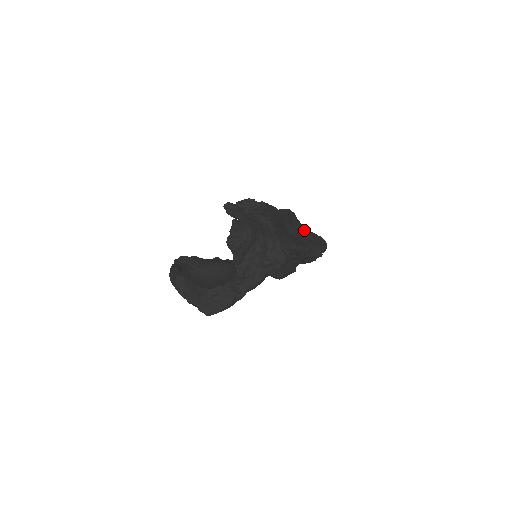
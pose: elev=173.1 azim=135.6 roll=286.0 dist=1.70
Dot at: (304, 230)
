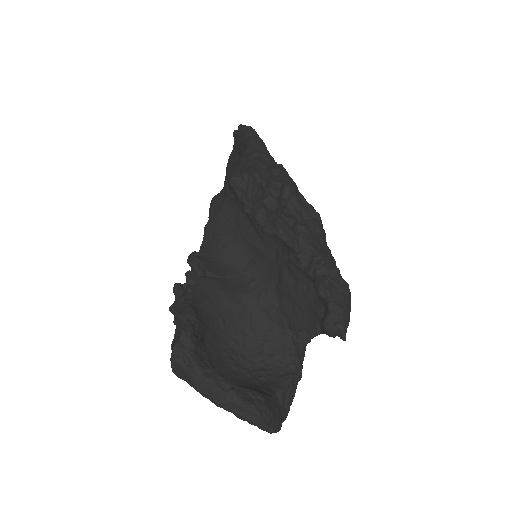
Dot at: occluded
